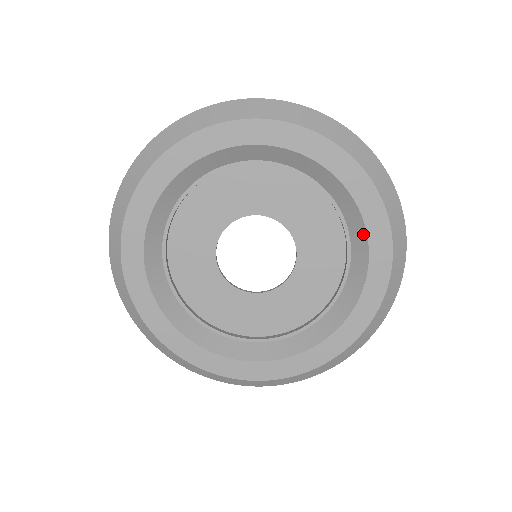
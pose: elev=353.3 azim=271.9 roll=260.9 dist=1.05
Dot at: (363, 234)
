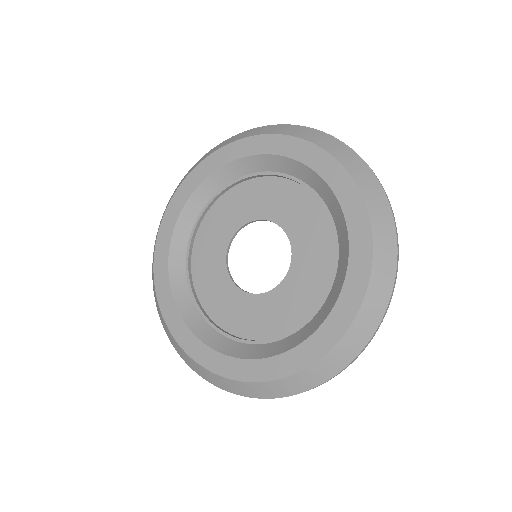
Dot at: (331, 194)
